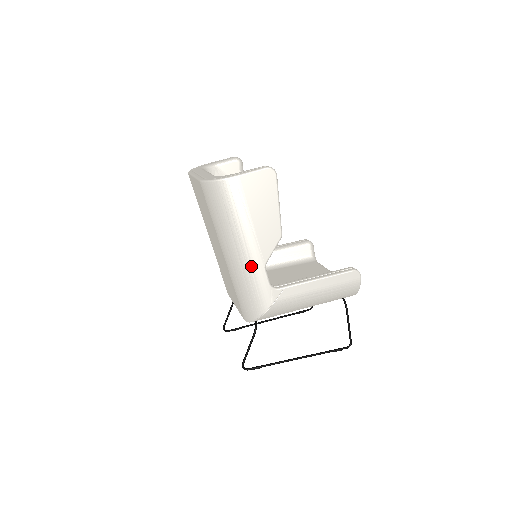
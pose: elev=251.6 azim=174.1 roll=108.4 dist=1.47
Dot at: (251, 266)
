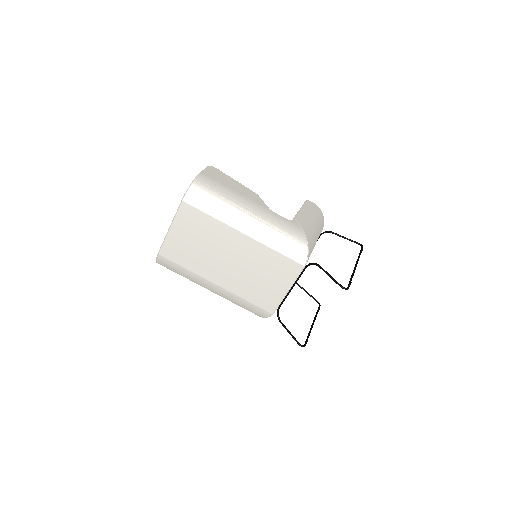
Dot at: (265, 215)
